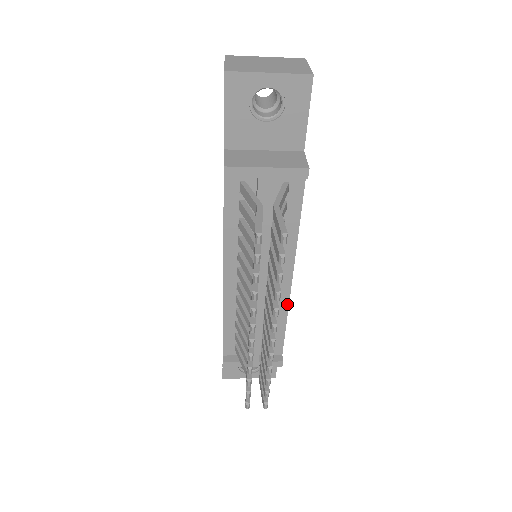
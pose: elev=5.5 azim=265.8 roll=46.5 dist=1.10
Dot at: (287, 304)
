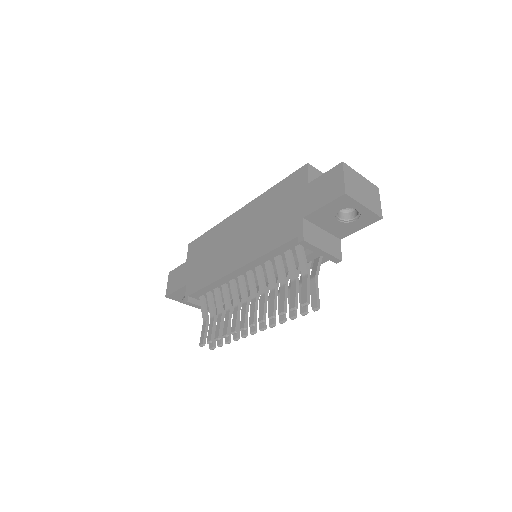
Dot at: occluded
